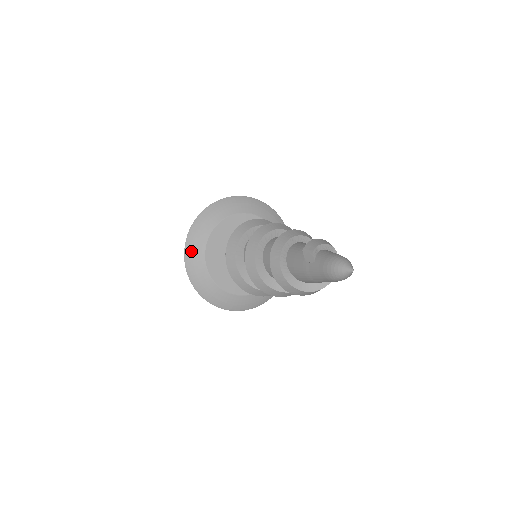
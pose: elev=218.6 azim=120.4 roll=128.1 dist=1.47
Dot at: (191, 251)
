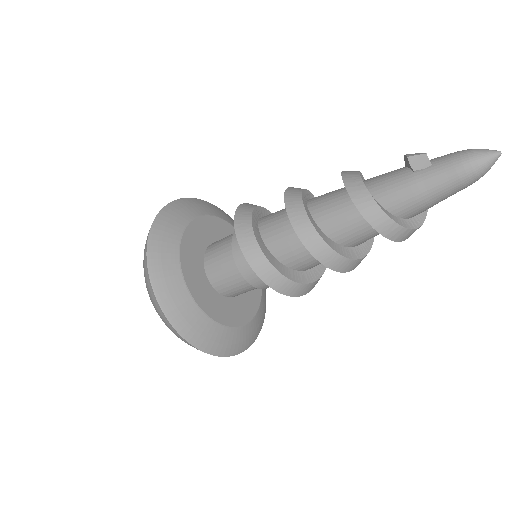
Dot at: (158, 249)
